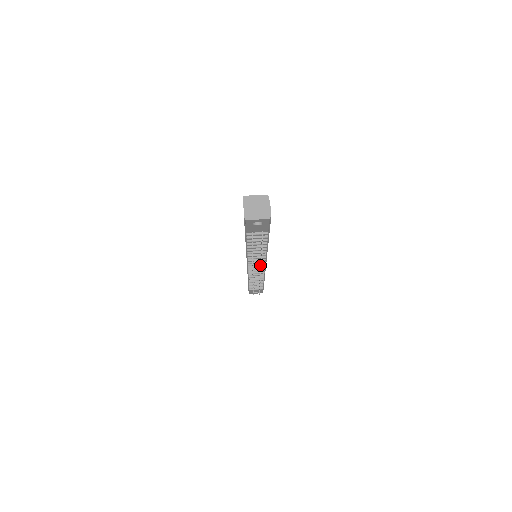
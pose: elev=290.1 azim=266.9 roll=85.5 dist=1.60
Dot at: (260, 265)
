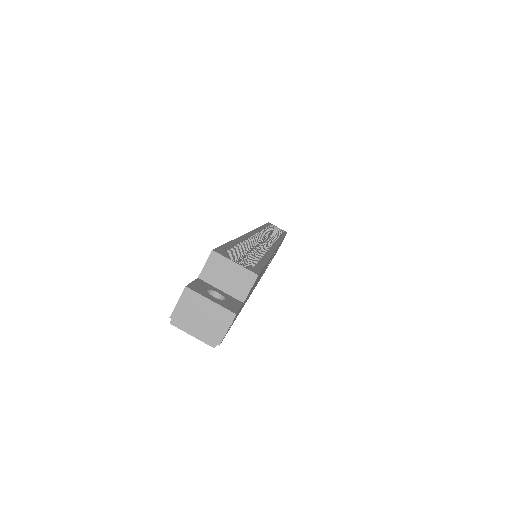
Dot at: occluded
